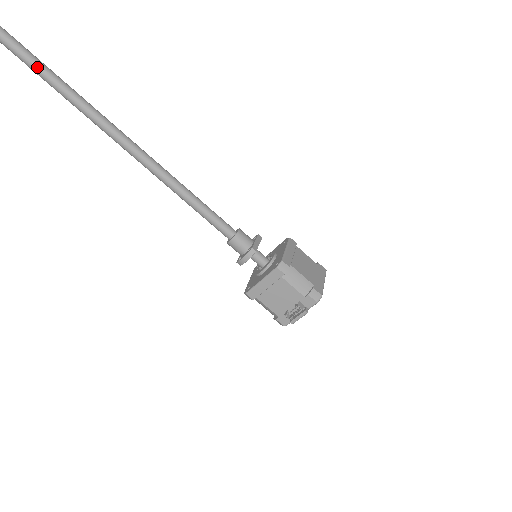
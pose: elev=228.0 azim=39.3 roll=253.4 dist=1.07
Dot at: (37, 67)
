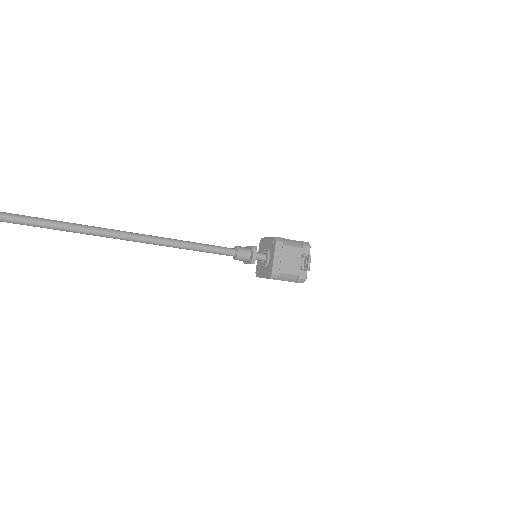
Dot at: (52, 222)
